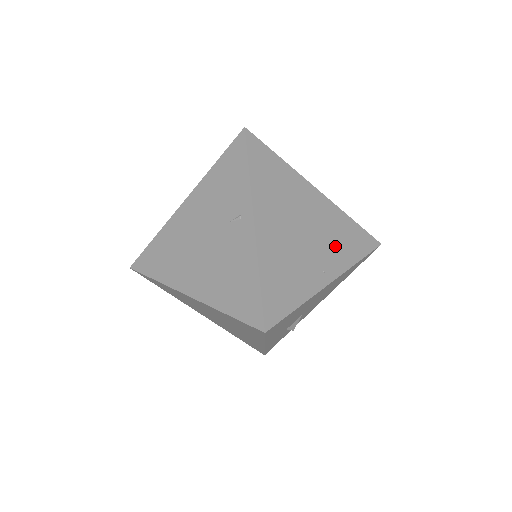
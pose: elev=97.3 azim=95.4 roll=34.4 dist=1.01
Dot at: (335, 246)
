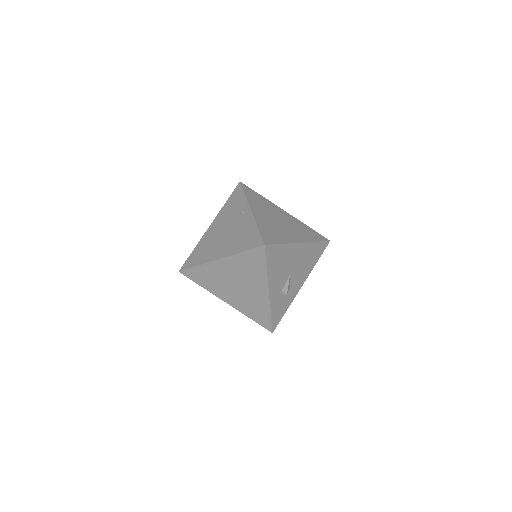
Dot at: (300, 232)
